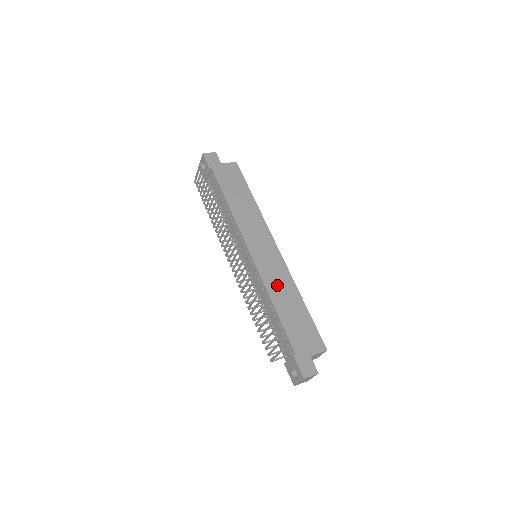
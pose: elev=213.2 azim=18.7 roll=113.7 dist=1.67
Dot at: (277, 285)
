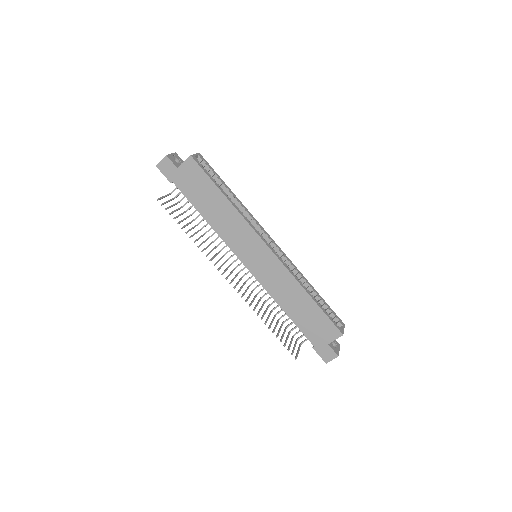
Dot at: (281, 290)
